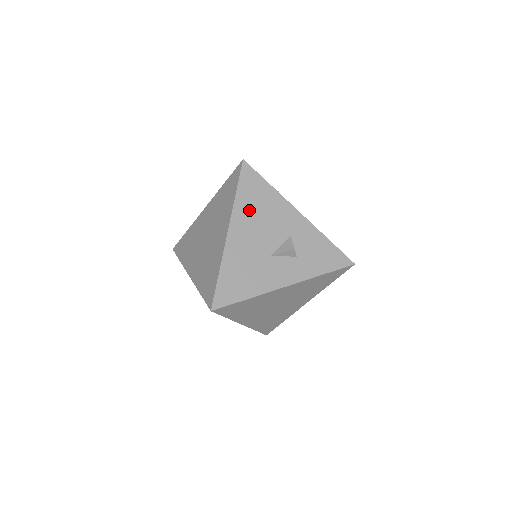
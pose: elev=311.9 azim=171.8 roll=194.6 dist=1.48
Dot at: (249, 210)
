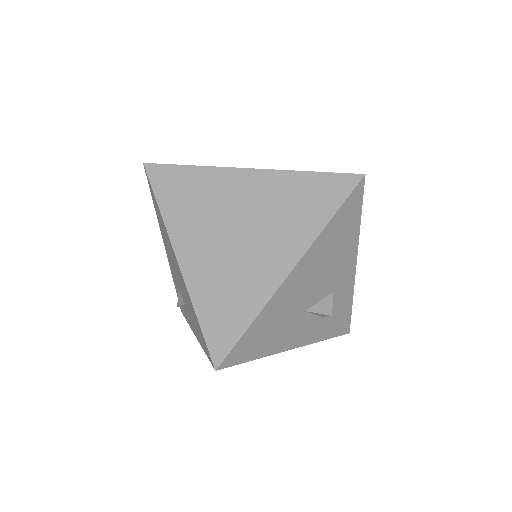
Dot at: (326, 248)
